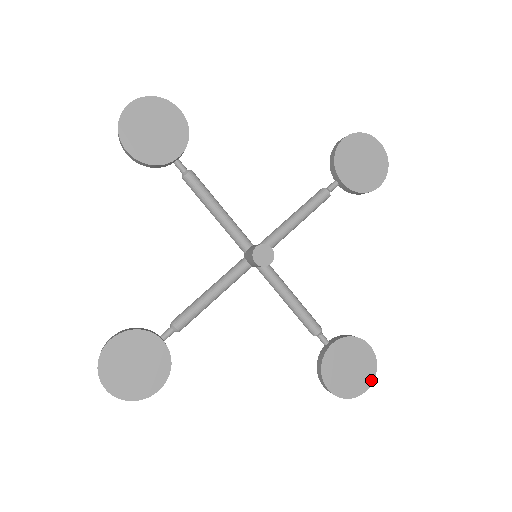
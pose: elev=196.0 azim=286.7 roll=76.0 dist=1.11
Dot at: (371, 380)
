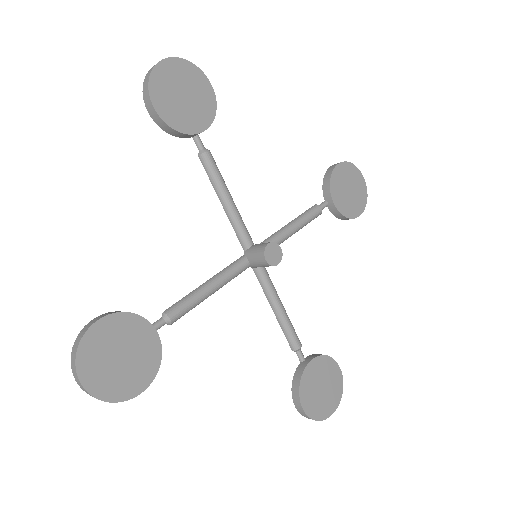
Dot at: (337, 403)
